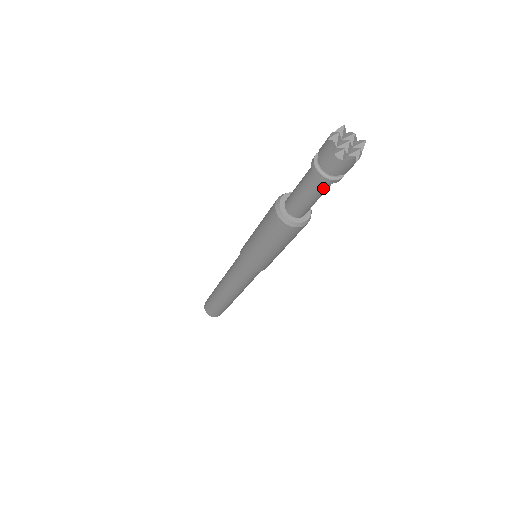
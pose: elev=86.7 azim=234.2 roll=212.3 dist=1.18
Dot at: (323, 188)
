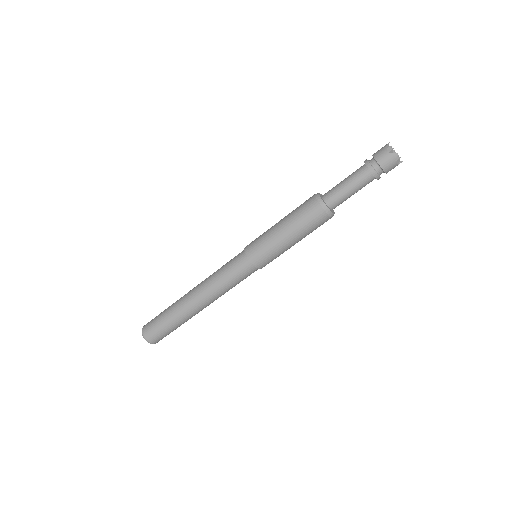
Dot at: (362, 178)
